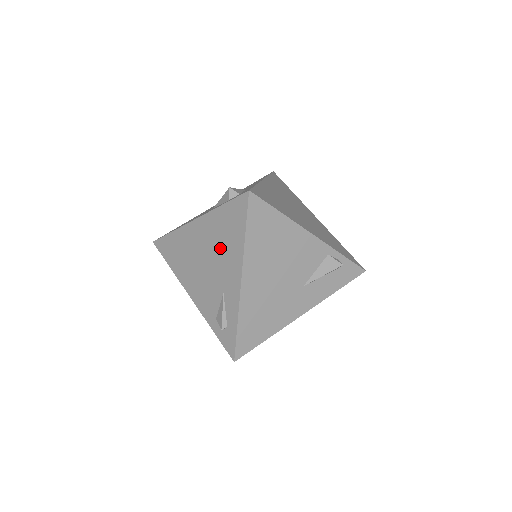
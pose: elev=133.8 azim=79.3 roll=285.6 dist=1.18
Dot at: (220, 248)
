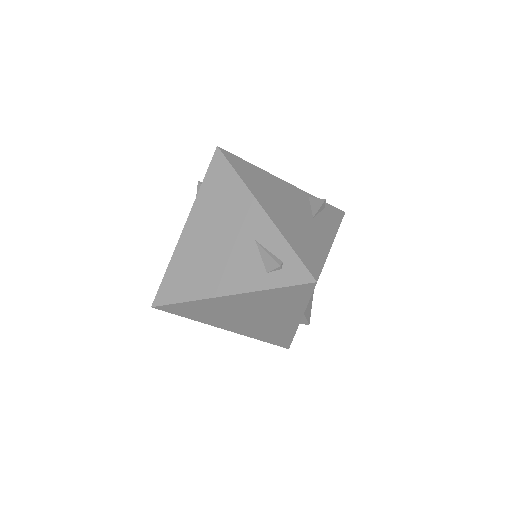
Dot at: (224, 212)
